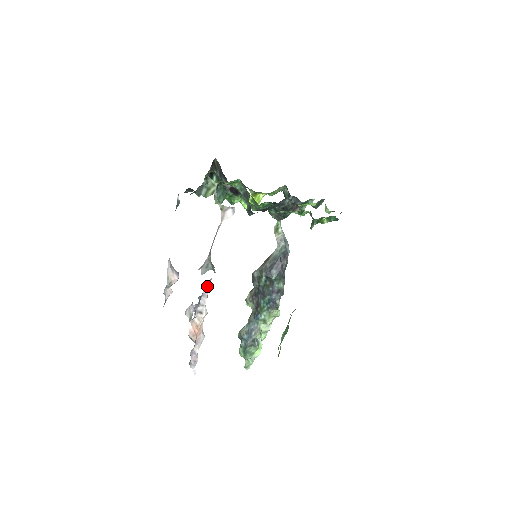
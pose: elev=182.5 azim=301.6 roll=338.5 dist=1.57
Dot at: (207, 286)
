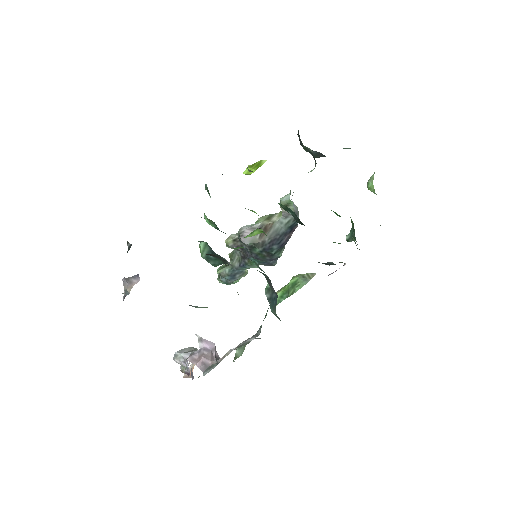
Dot at: occluded
